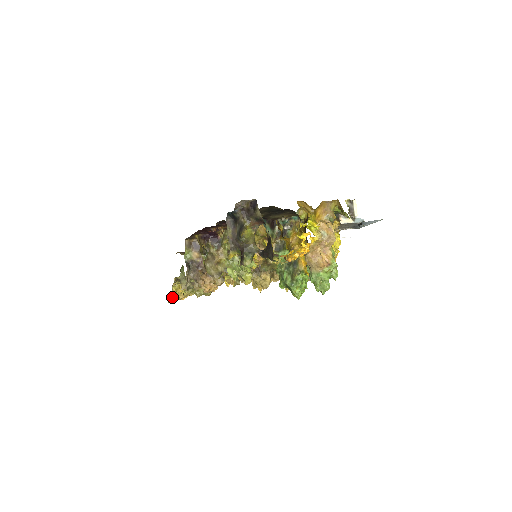
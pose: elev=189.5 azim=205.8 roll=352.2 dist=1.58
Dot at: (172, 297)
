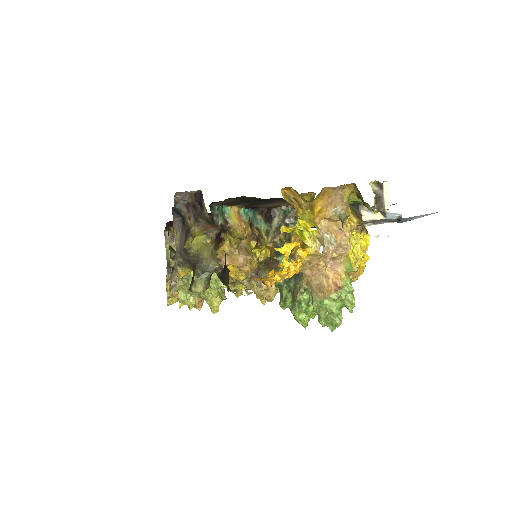
Dot at: (168, 297)
